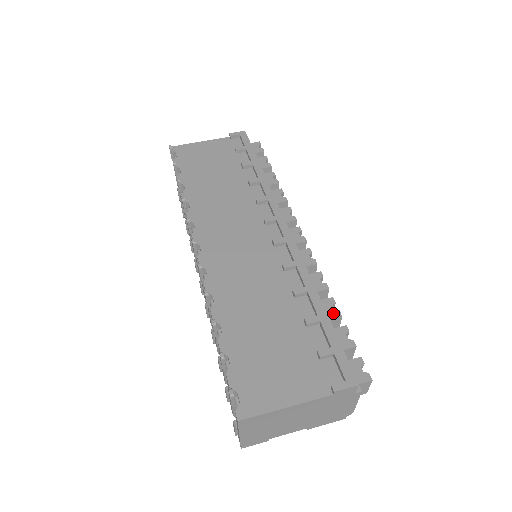
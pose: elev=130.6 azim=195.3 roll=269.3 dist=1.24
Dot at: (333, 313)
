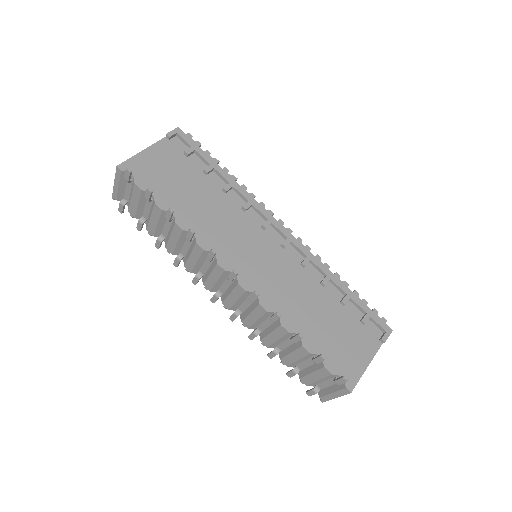
Dot at: occluded
